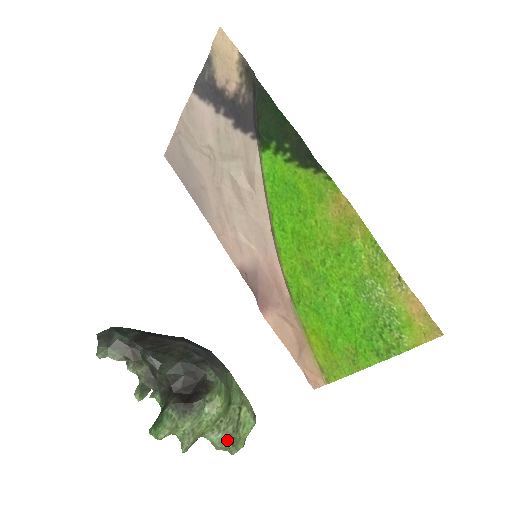
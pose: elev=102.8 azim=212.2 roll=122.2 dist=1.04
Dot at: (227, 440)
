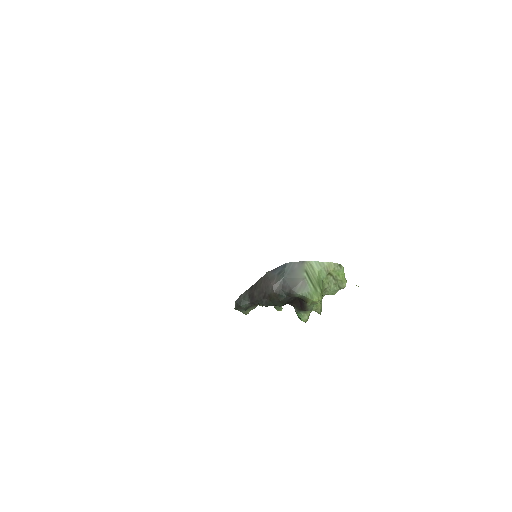
Dot at: (336, 290)
